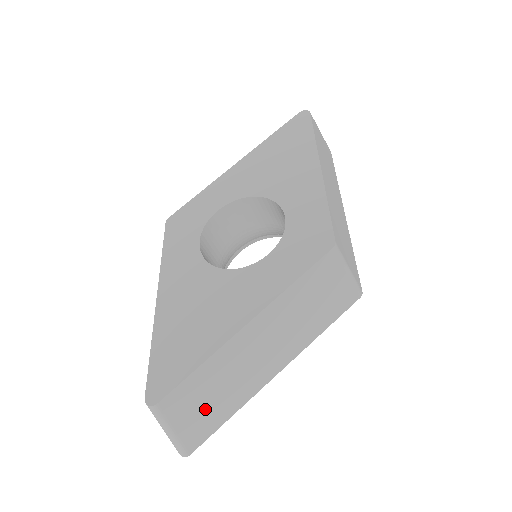
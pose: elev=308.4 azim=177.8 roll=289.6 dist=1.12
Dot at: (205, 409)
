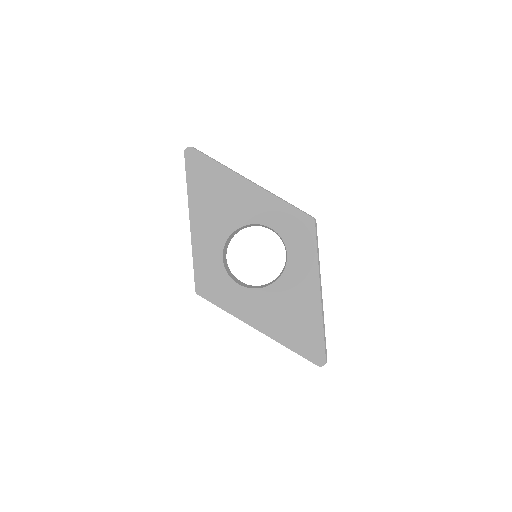
Dot at: occluded
